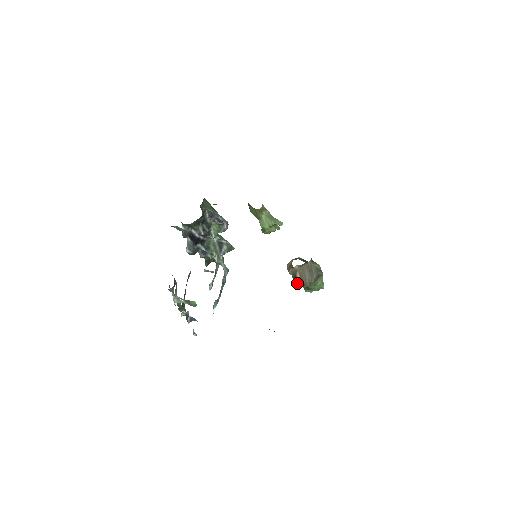
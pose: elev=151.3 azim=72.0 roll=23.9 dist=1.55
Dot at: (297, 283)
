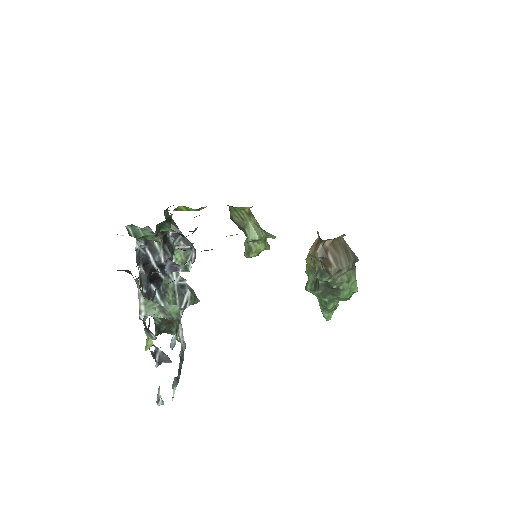
Dot at: (325, 277)
